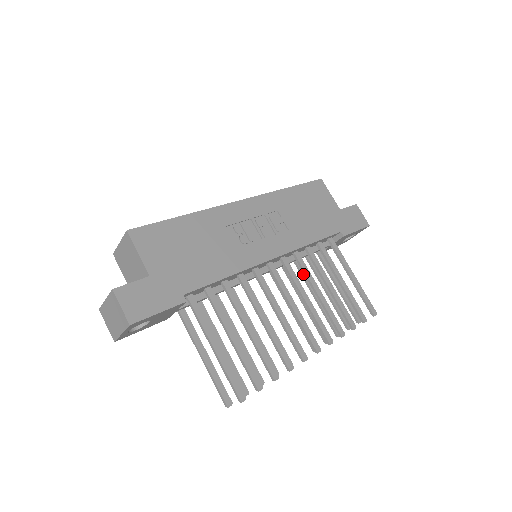
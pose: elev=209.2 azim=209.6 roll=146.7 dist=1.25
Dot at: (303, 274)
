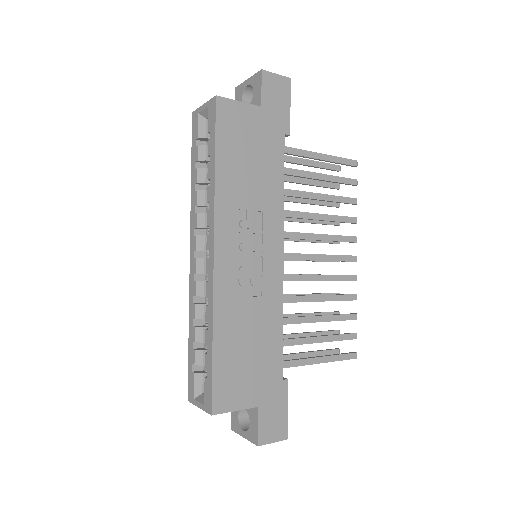
Dot at: occluded
